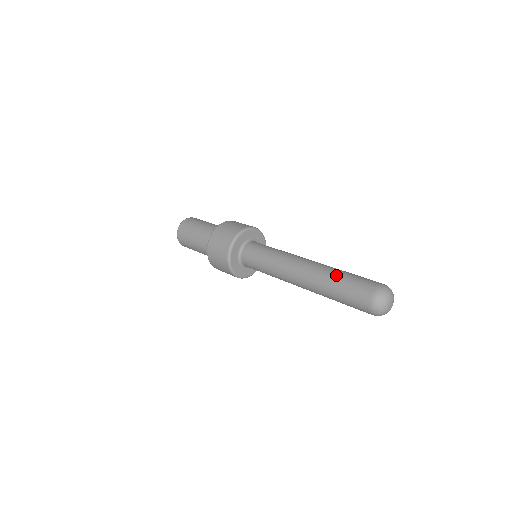
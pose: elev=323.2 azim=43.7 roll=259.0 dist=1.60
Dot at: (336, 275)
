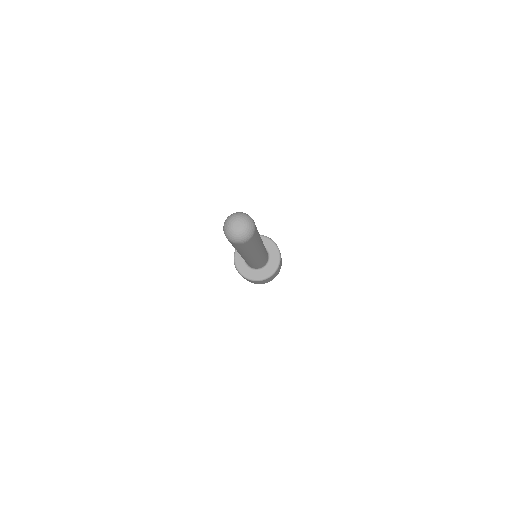
Dot at: occluded
